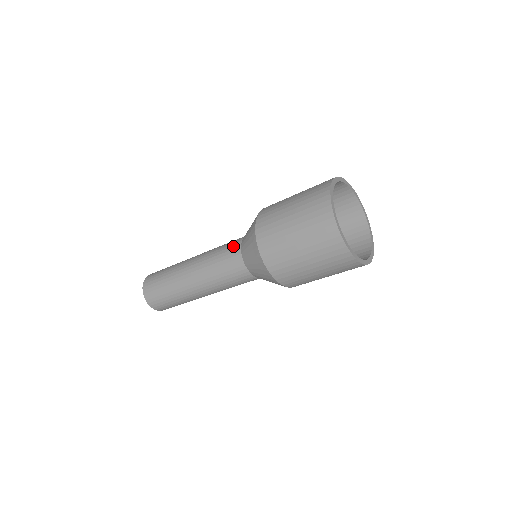
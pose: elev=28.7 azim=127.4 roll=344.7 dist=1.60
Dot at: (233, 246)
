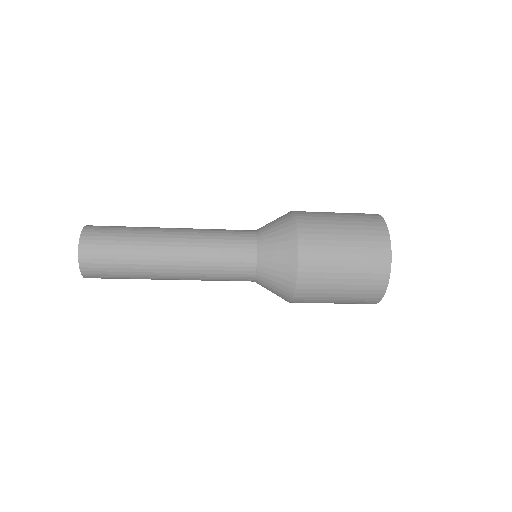
Dot at: (244, 268)
